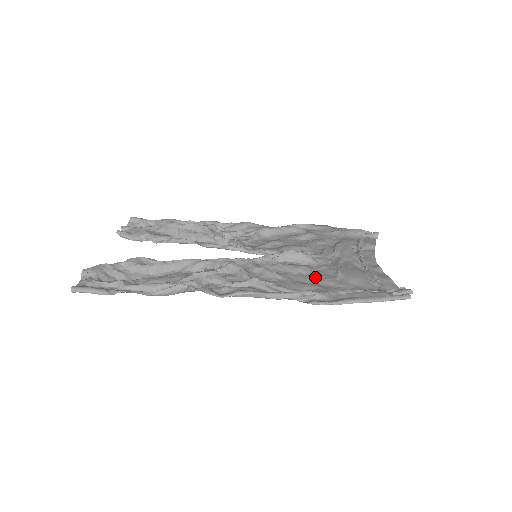
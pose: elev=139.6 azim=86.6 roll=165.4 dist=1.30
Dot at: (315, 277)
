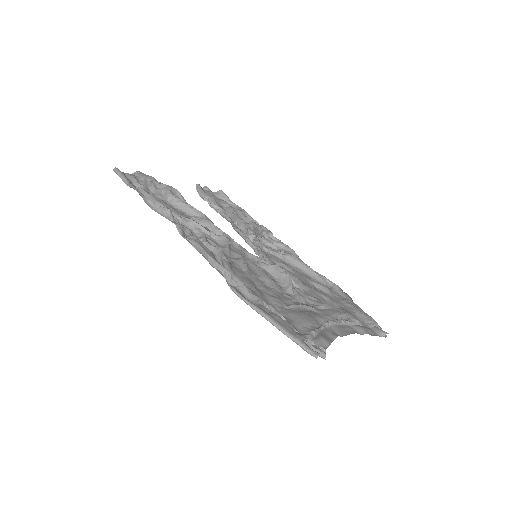
Dot at: (270, 291)
